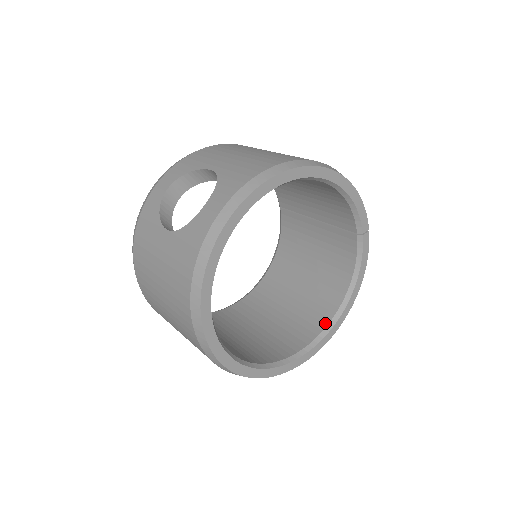
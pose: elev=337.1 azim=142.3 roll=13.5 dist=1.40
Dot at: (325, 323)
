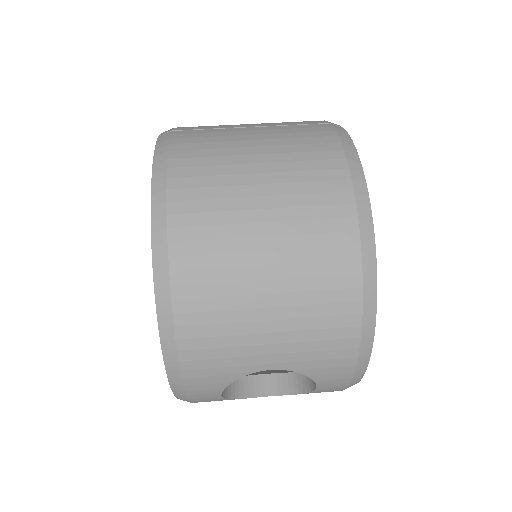
Dot at: occluded
